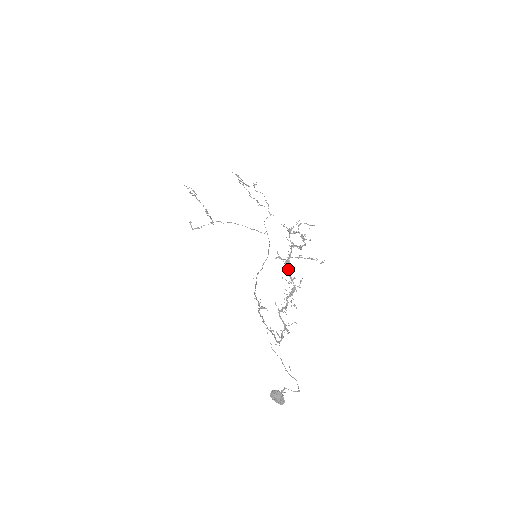
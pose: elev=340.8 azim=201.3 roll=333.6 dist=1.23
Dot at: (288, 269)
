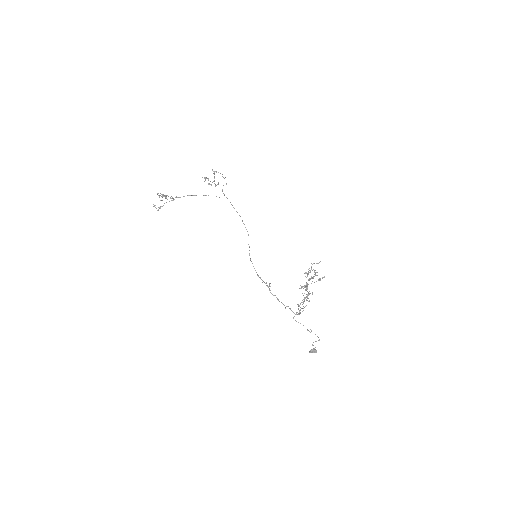
Dot at: occluded
